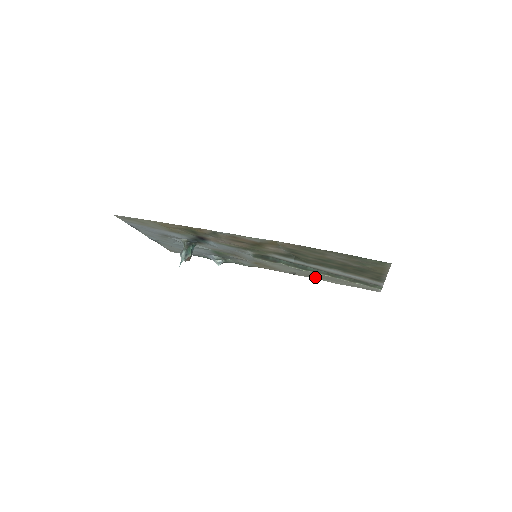
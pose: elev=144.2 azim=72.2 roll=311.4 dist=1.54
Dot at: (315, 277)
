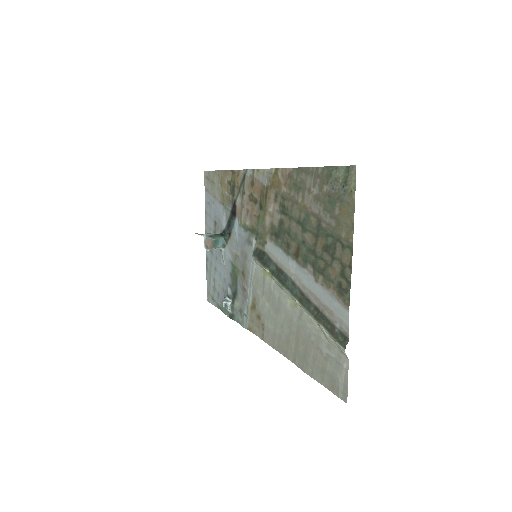
Dot at: (290, 351)
